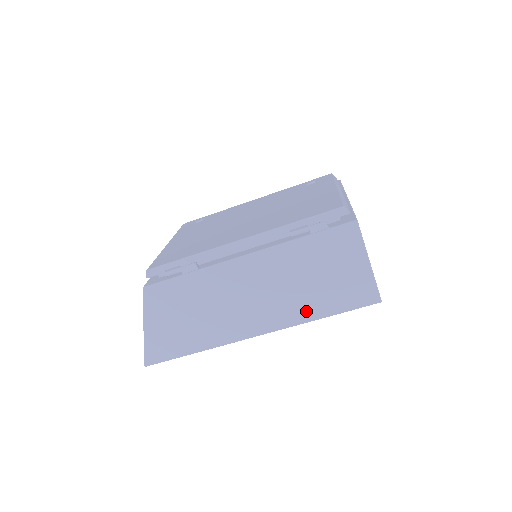
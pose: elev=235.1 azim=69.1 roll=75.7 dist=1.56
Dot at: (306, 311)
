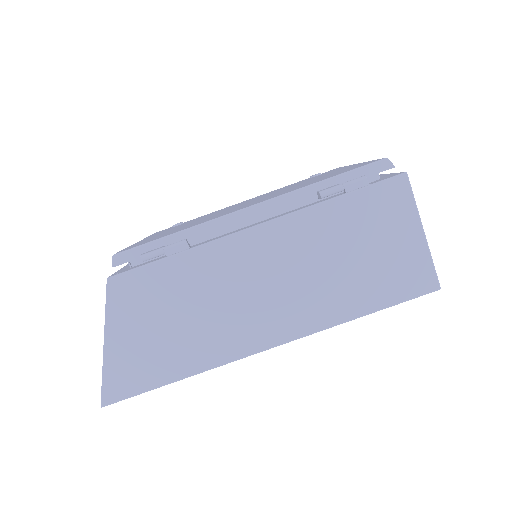
Dot at: (340, 306)
